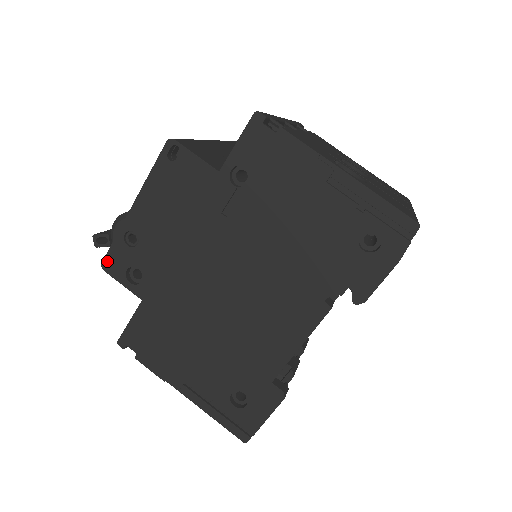
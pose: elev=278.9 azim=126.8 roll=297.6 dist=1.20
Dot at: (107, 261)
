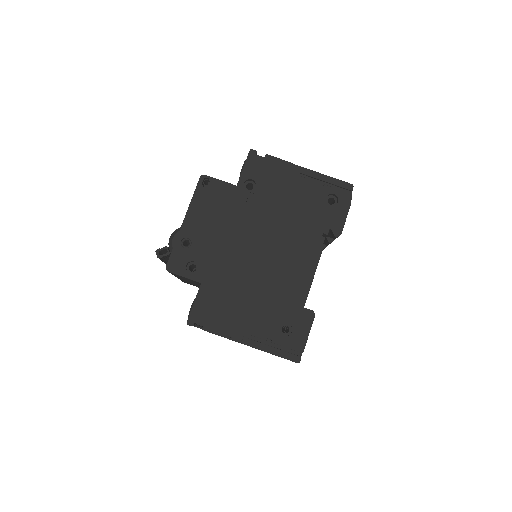
Dot at: (170, 264)
